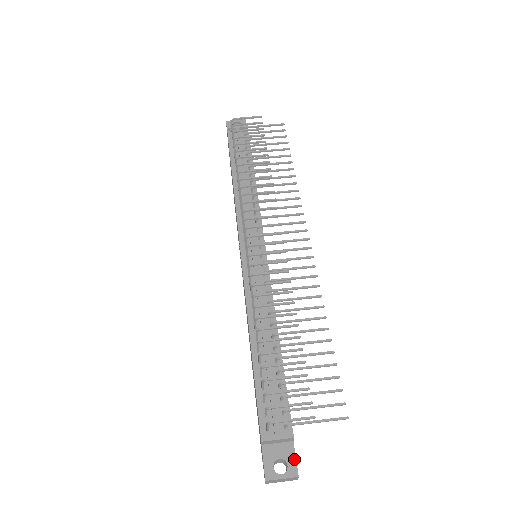
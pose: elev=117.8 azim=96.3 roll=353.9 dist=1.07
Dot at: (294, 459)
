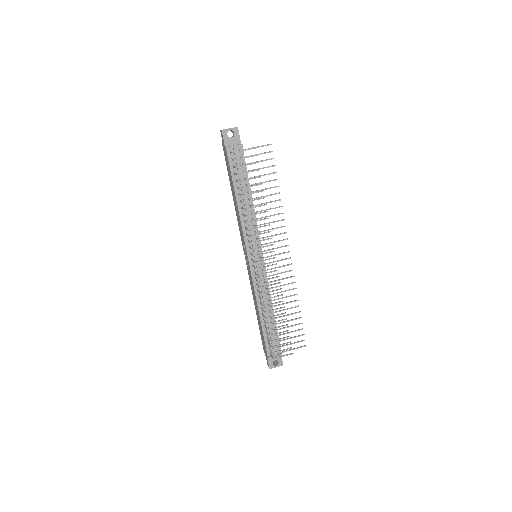
Dot at: (281, 359)
